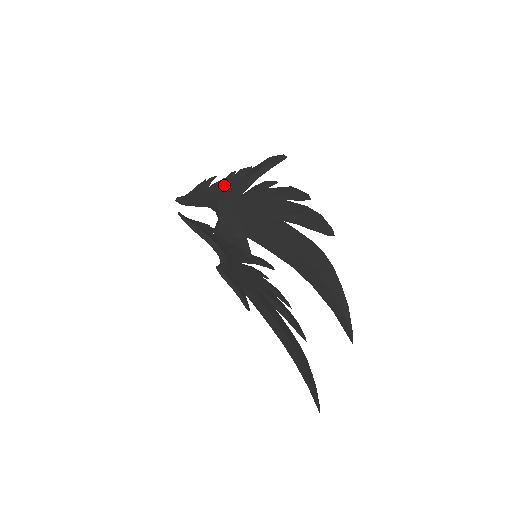
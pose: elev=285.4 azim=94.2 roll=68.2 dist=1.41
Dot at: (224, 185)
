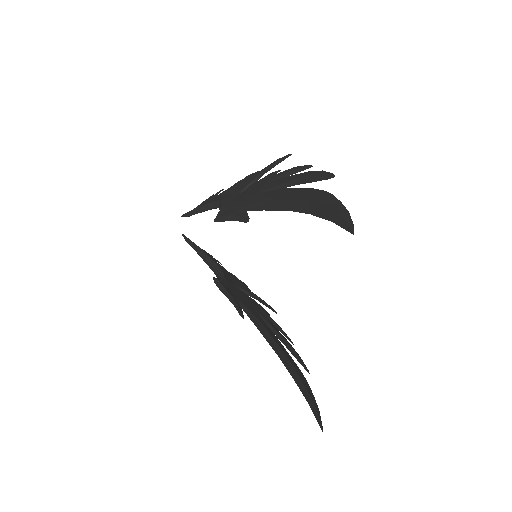
Dot at: (230, 189)
